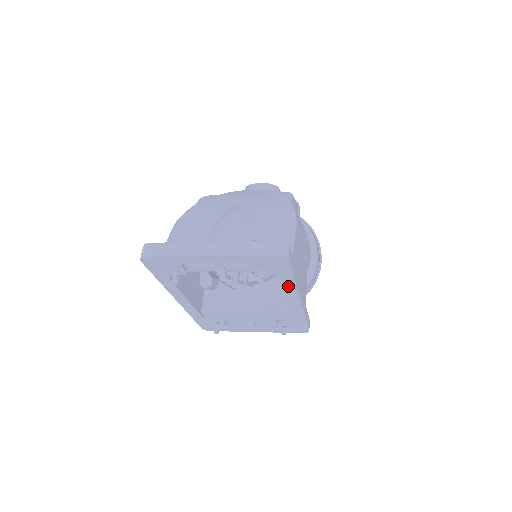
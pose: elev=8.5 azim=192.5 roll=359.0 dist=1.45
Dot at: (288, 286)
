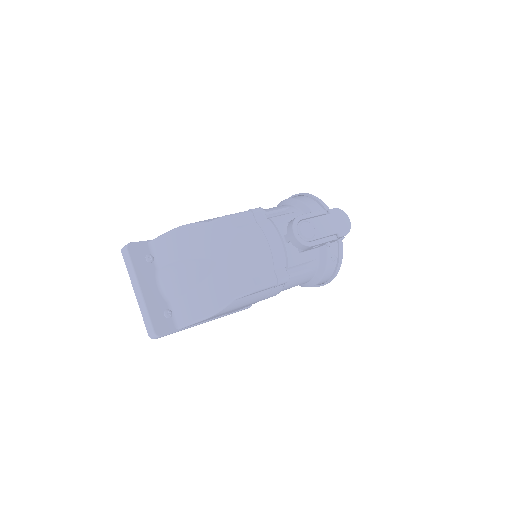
Dot at: occluded
